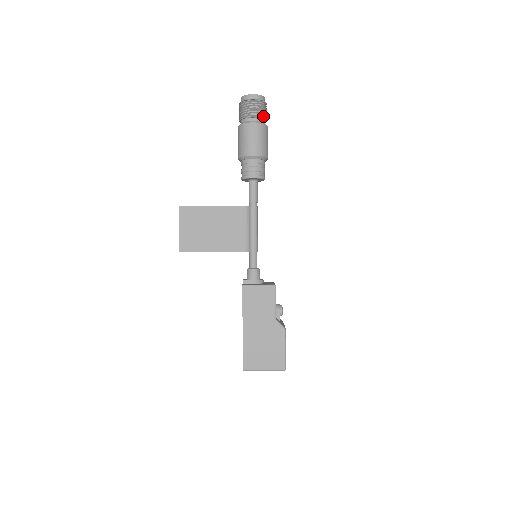
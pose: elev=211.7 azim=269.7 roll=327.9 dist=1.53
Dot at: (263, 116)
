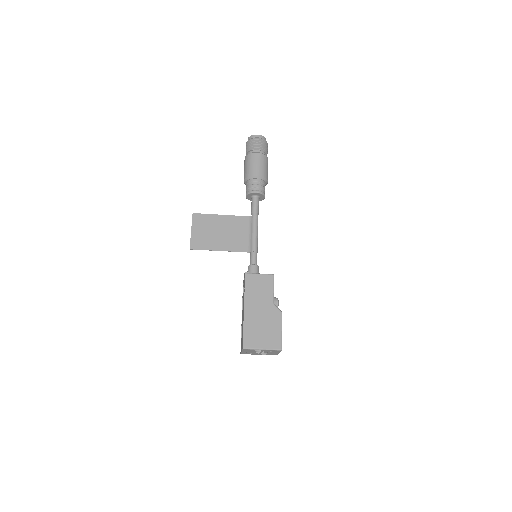
Dot at: (265, 151)
